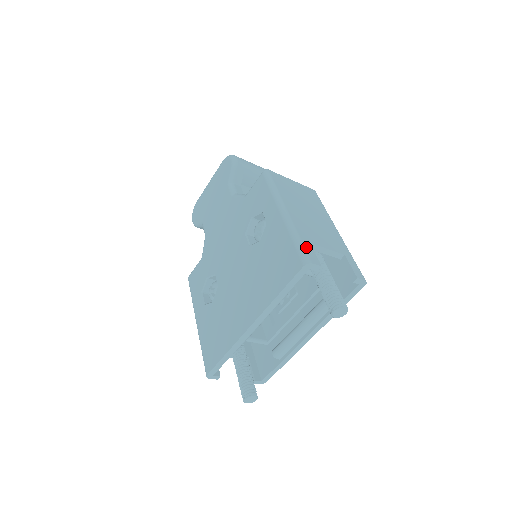
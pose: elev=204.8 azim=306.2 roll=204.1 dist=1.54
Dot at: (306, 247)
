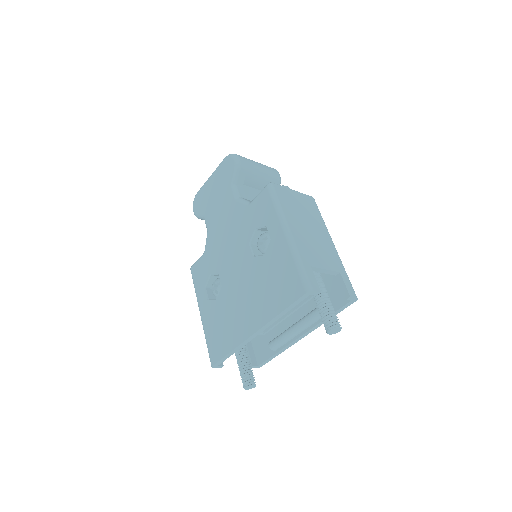
Dot at: (308, 273)
